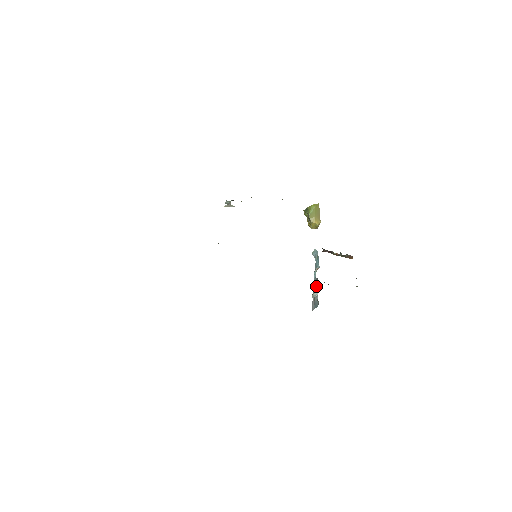
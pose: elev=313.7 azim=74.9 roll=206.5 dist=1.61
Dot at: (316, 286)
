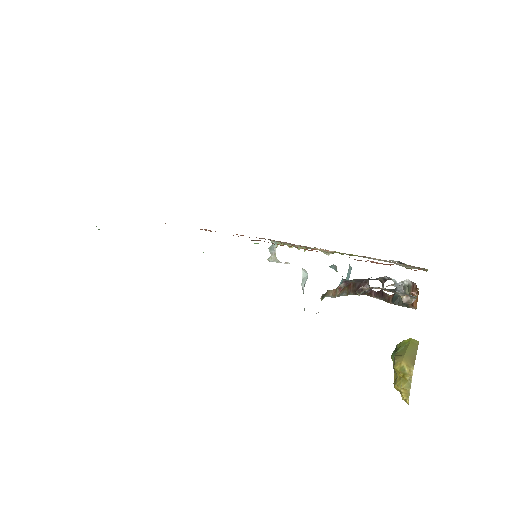
Dot at: occluded
